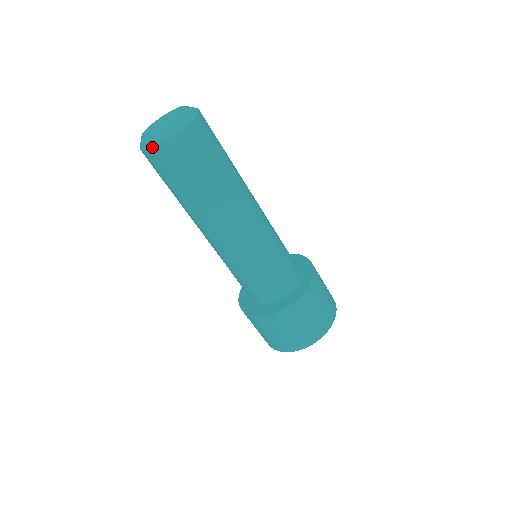
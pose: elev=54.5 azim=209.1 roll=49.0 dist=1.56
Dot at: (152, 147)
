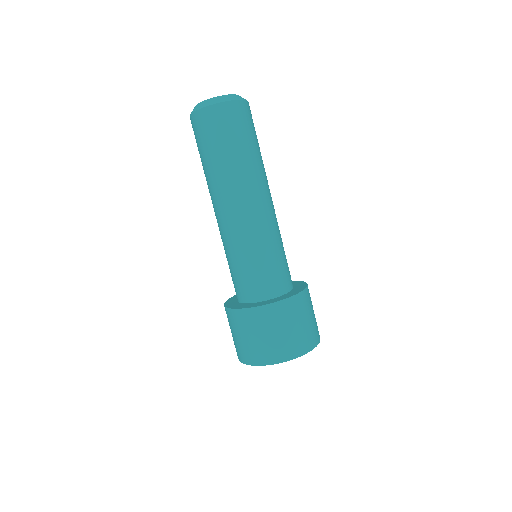
Dot at: (217, 103)
